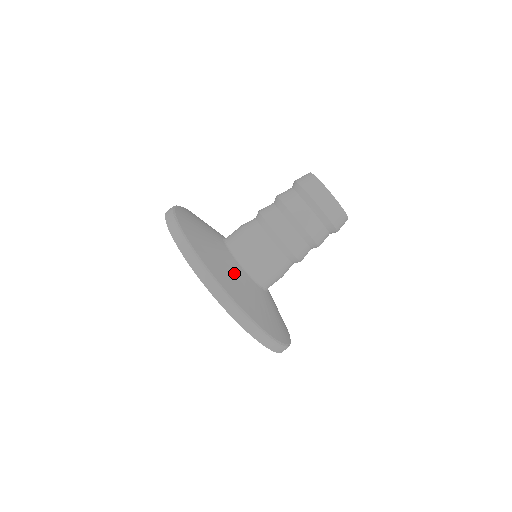
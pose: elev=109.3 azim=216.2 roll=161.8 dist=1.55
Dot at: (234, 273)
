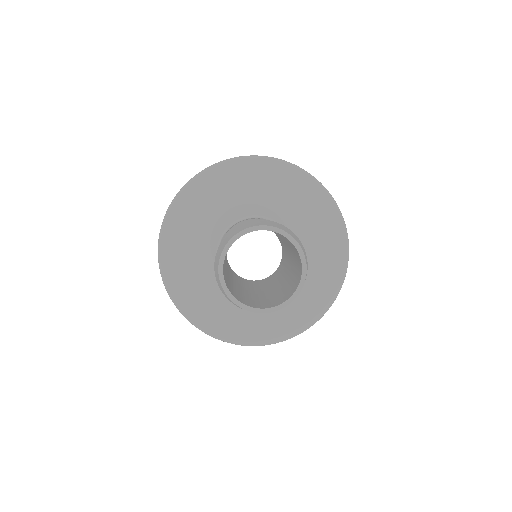
Dot at: (260, 313)
